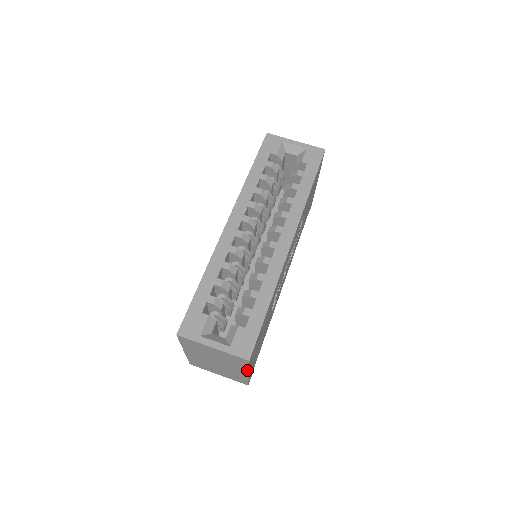
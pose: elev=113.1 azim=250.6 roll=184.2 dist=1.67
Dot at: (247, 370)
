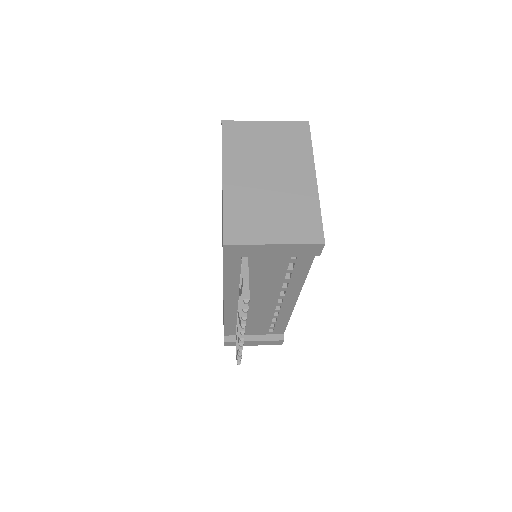
Dot at: (311, 161)
